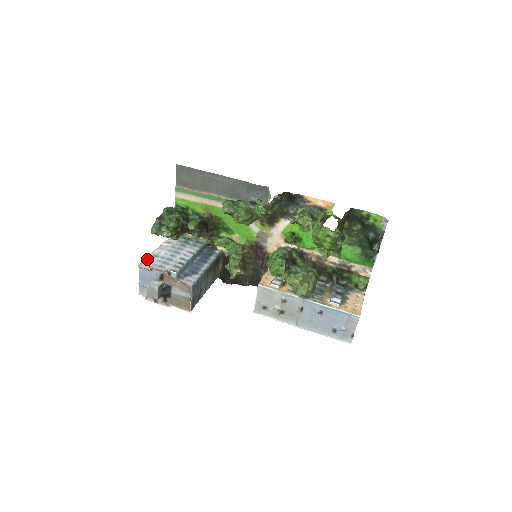
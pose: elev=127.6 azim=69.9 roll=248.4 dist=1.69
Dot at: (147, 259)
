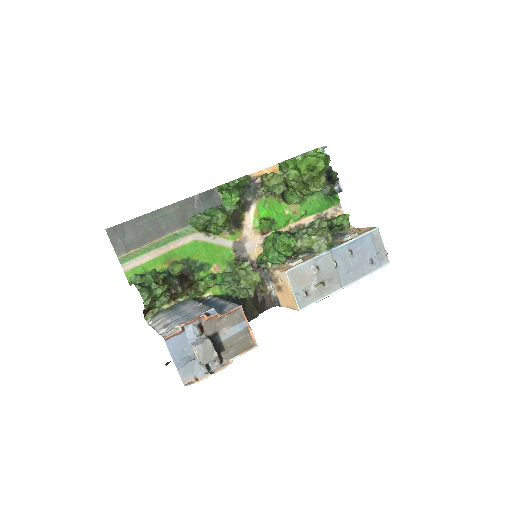
Dot at: (162, 333)
